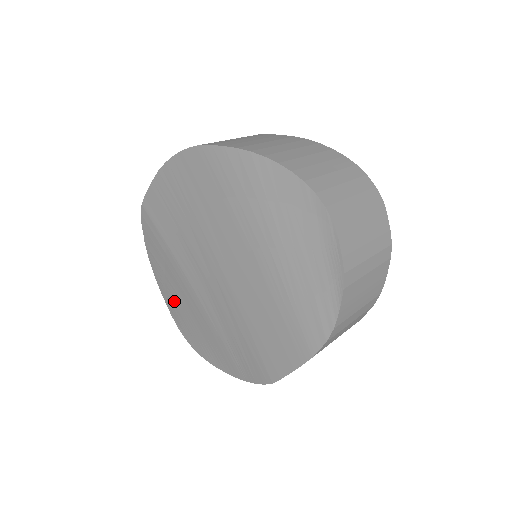
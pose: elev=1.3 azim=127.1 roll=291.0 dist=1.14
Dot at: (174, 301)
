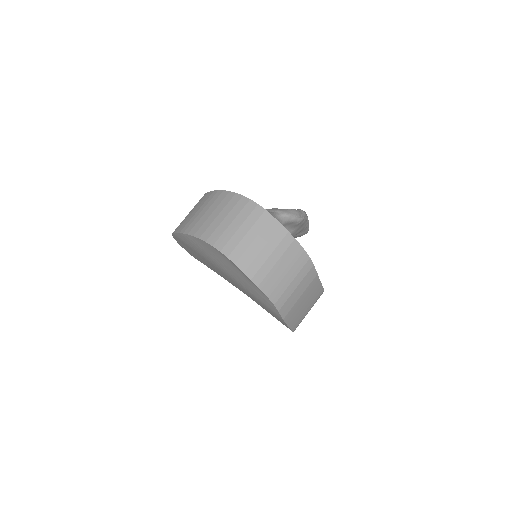
Dot at: occluded
